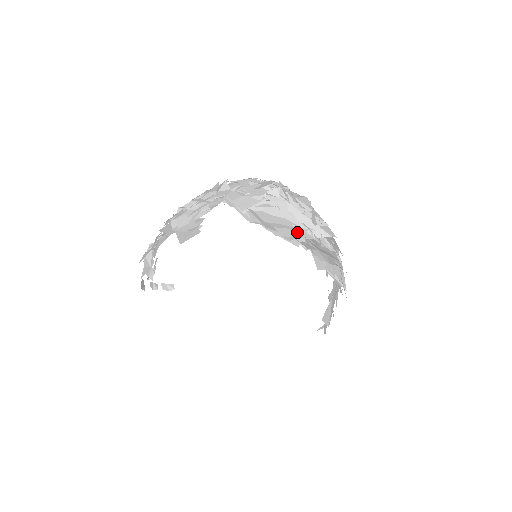
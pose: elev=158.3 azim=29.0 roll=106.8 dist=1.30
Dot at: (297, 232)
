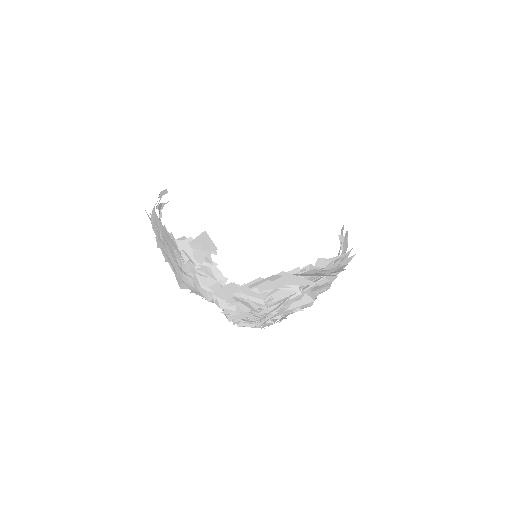
Dot at: occluded
